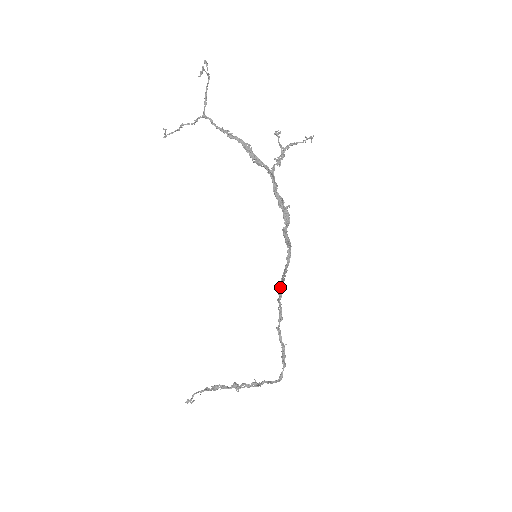
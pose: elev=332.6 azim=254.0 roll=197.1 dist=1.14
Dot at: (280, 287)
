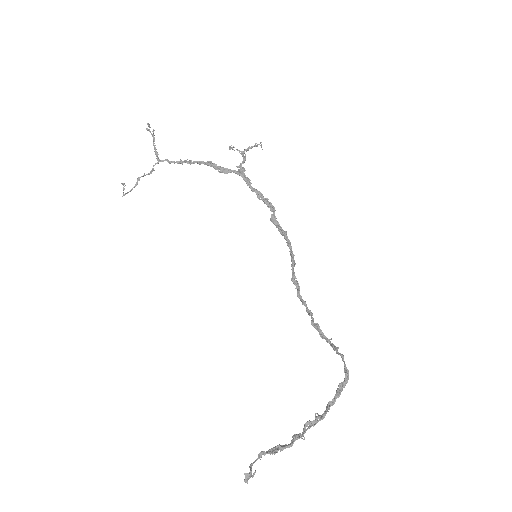
Dot at: (294, 278)
